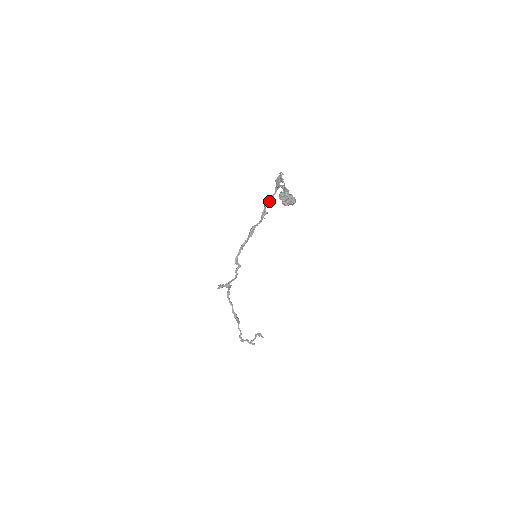
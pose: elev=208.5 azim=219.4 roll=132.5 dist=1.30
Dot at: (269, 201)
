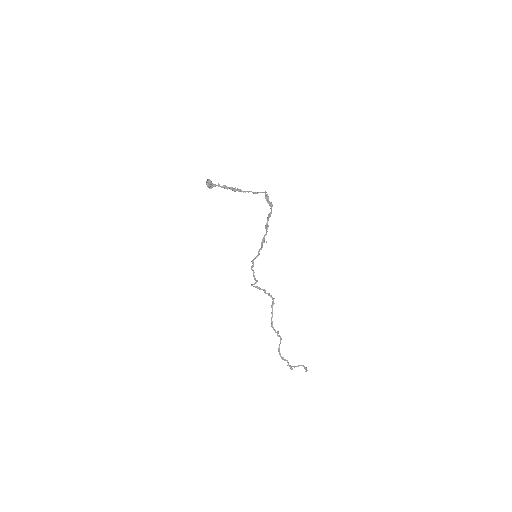
Dot at: (269, 216)
